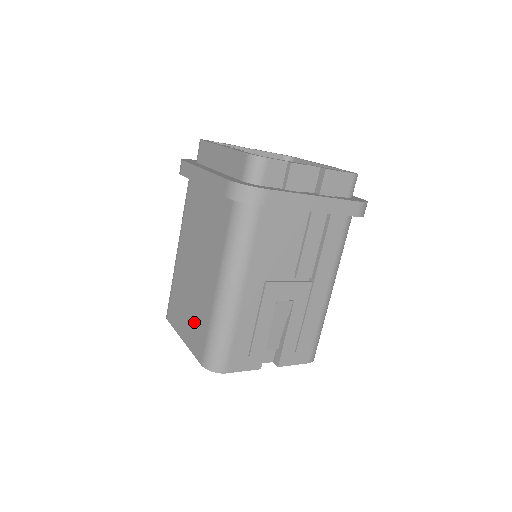
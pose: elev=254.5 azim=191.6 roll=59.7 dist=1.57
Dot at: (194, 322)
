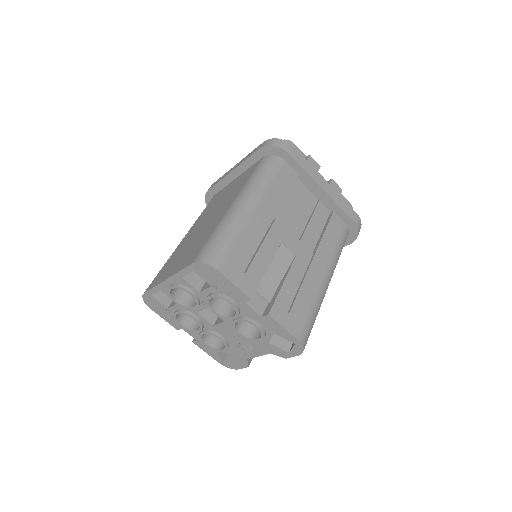
Dot at: (191, 250)
